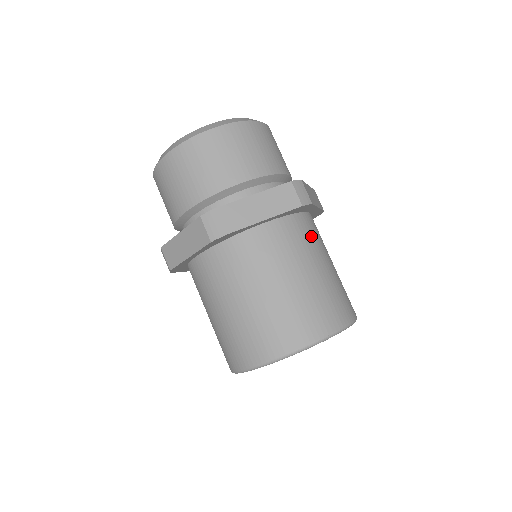
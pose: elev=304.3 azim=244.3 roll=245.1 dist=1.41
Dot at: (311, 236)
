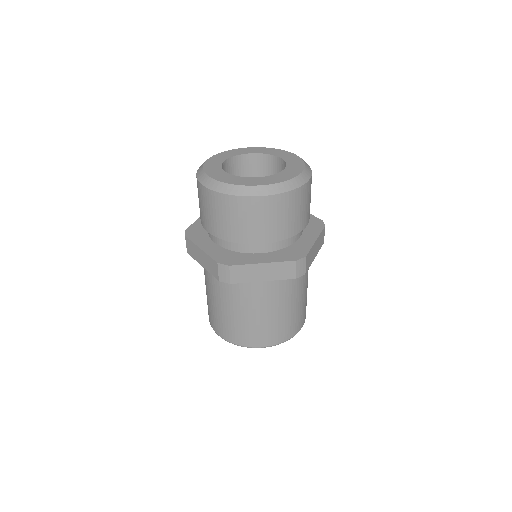
Dot at: (296, 282)
